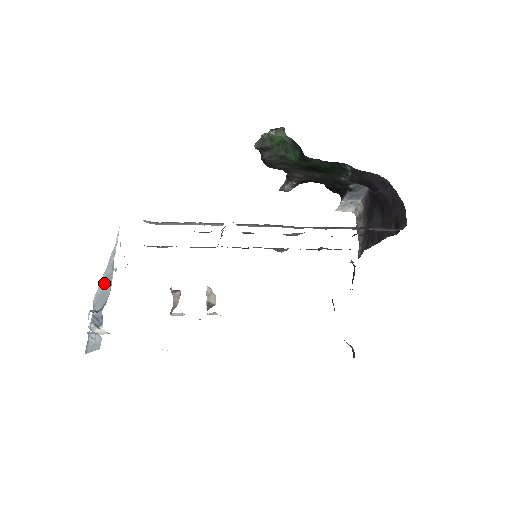
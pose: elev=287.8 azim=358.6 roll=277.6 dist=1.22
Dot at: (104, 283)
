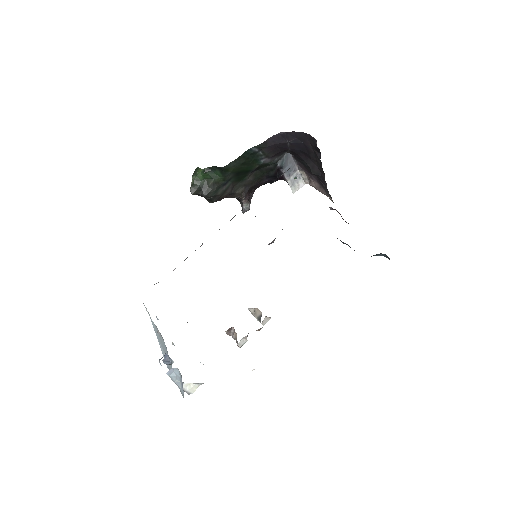
Dot at: (161, 345)
